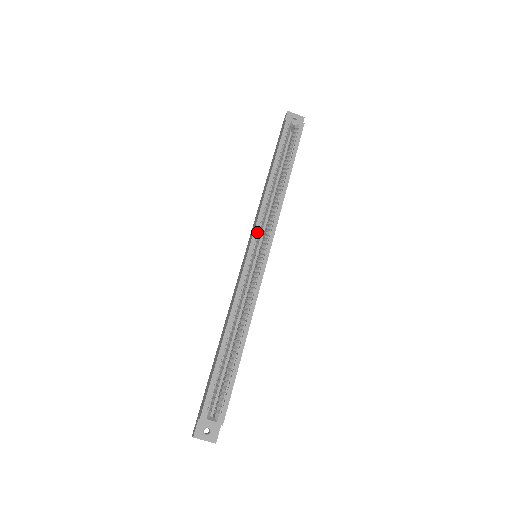
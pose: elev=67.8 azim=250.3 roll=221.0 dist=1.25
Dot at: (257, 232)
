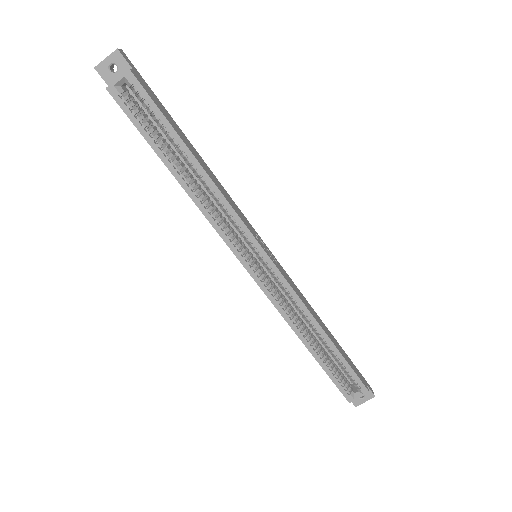
Dot at: (234, 248)
